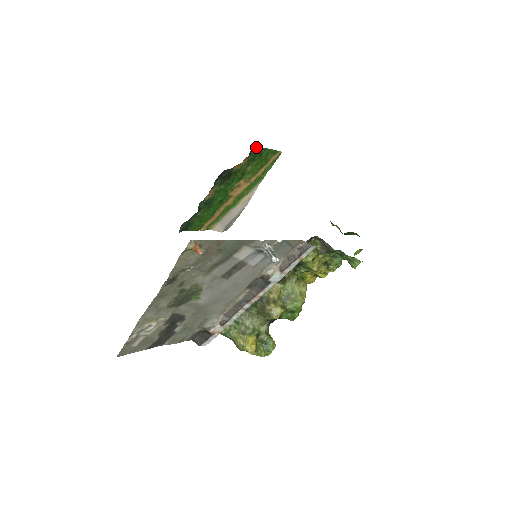
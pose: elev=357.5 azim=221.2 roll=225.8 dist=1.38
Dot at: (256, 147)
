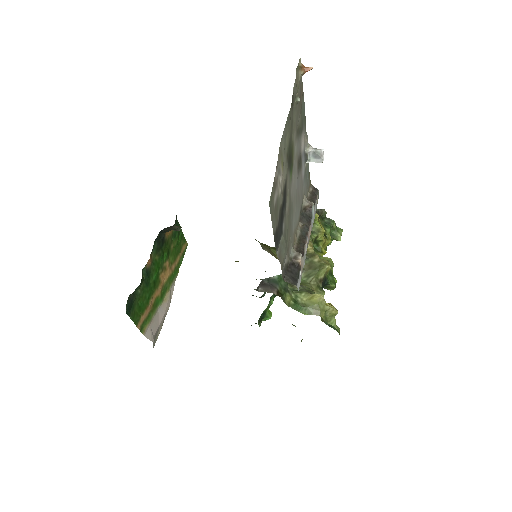
Dot at: (176, 220)
